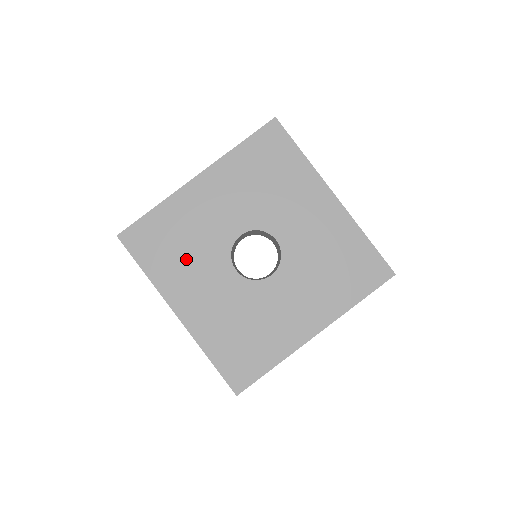
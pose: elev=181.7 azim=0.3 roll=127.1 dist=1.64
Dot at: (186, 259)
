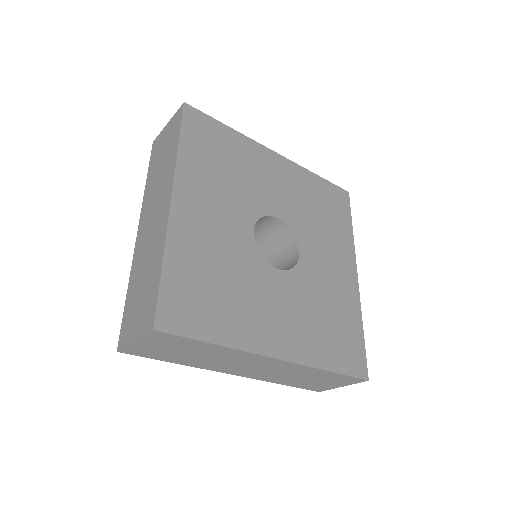
Dot at: (222, 179)
